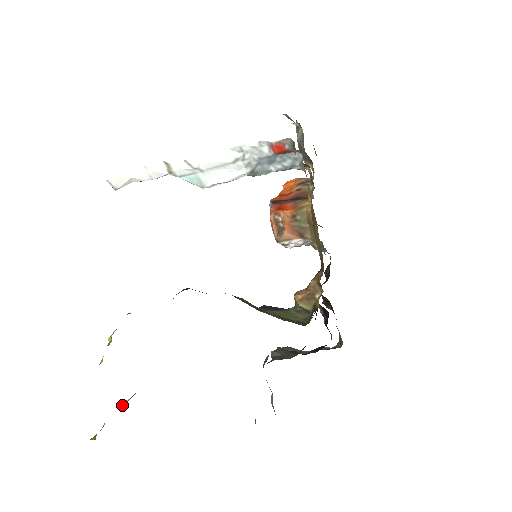
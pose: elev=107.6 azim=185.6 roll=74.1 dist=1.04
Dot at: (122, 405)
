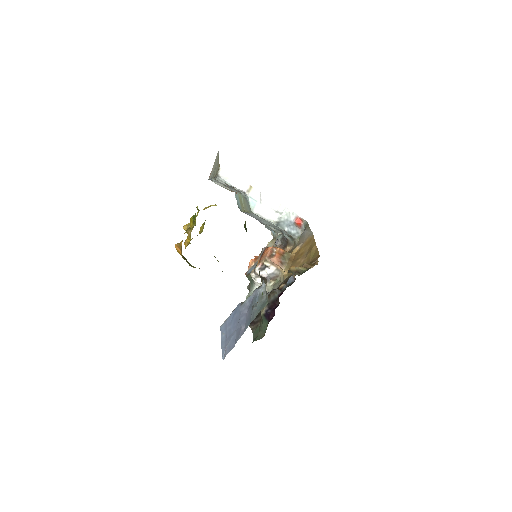
Dot at: (178, 243)
